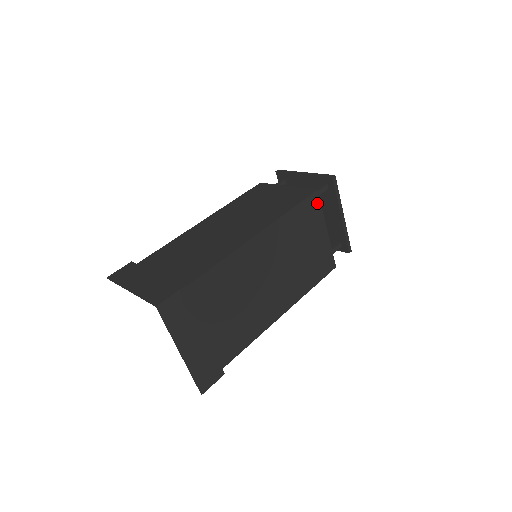
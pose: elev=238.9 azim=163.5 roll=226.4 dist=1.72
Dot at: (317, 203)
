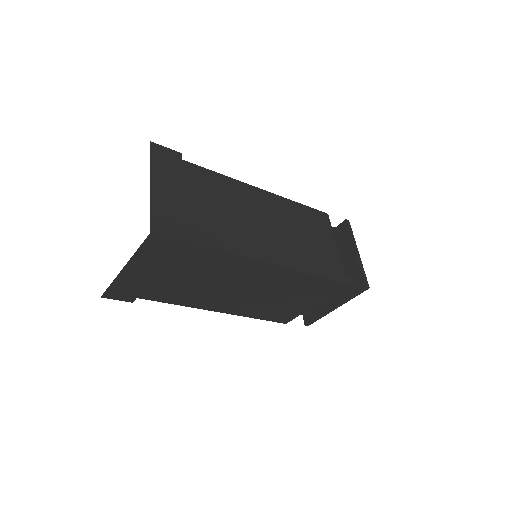
Dot at: (335, 289)
